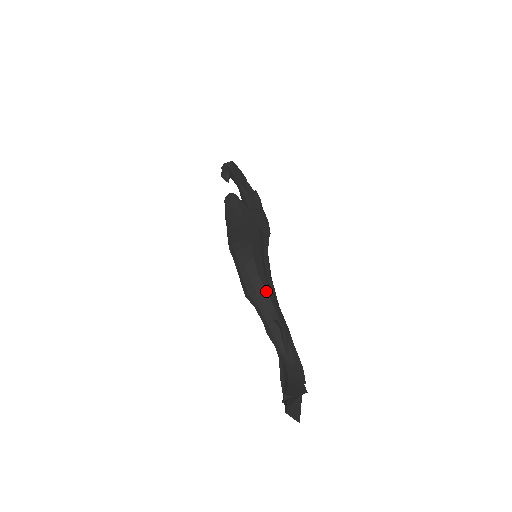
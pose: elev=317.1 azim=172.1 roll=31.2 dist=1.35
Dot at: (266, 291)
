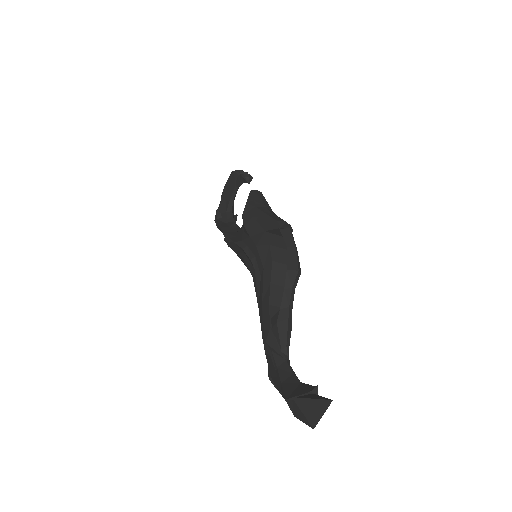
Dot at: occluded
